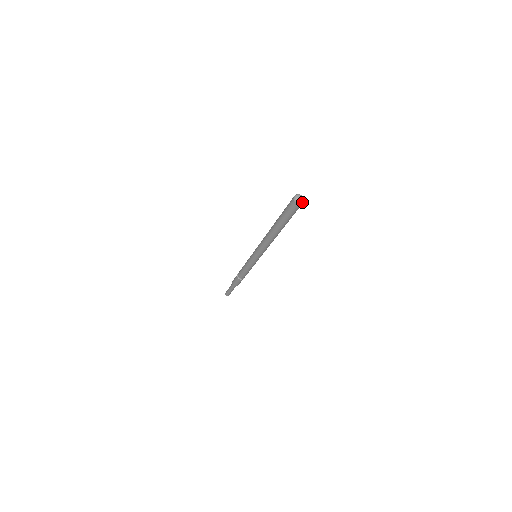
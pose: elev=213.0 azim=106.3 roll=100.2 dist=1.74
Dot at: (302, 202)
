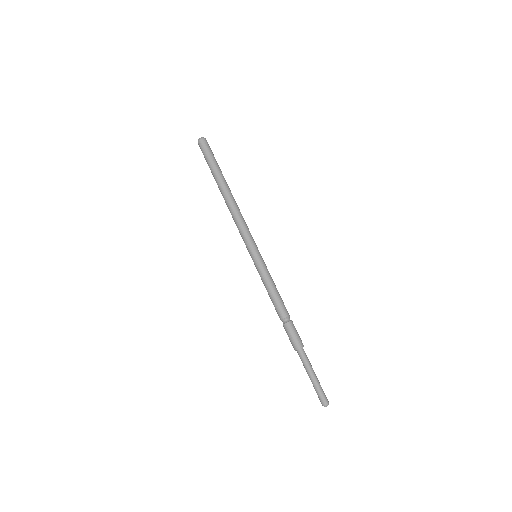
Dot at: (203, 138)
